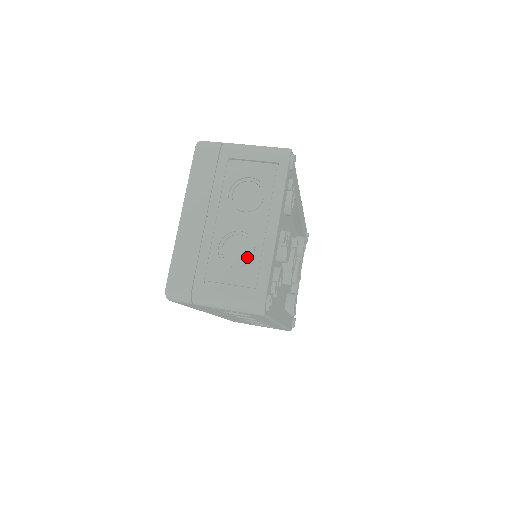
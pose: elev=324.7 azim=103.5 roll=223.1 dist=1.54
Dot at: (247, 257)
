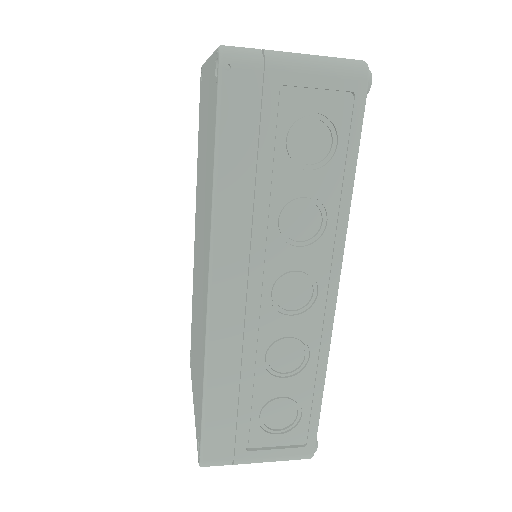
Dot at: occluded
